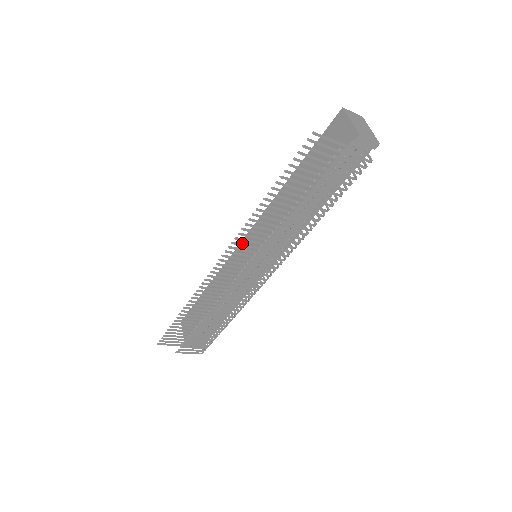
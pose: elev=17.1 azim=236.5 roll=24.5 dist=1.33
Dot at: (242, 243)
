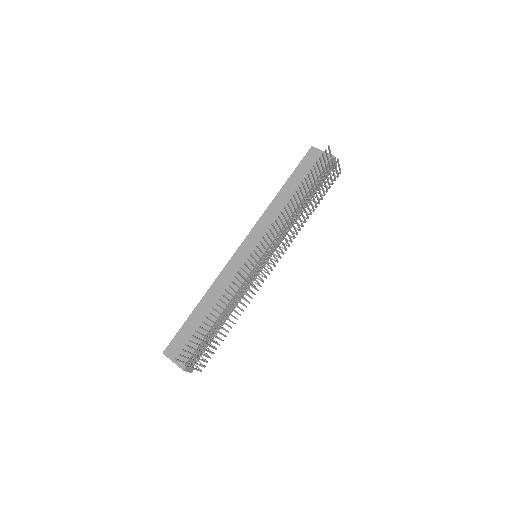
Dot at: (239, 250)
